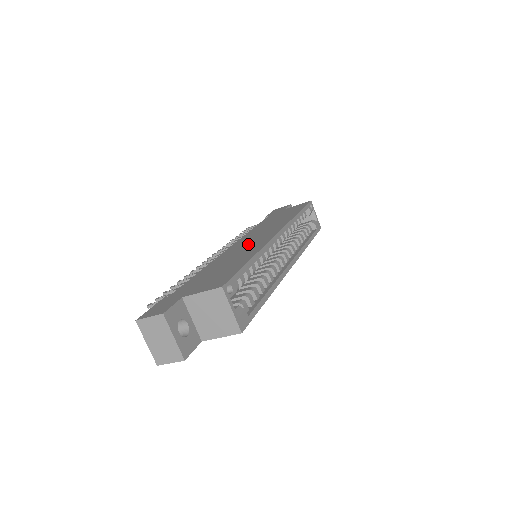
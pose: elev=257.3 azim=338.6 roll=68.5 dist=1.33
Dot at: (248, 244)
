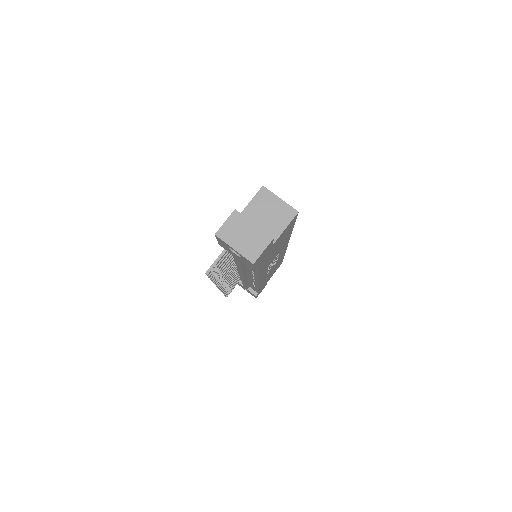
Dot at: occluded
